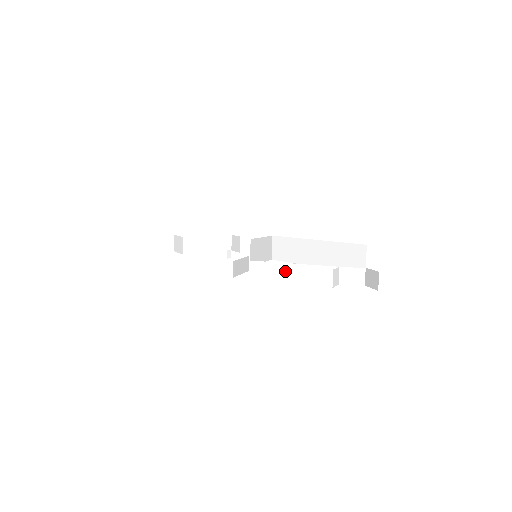
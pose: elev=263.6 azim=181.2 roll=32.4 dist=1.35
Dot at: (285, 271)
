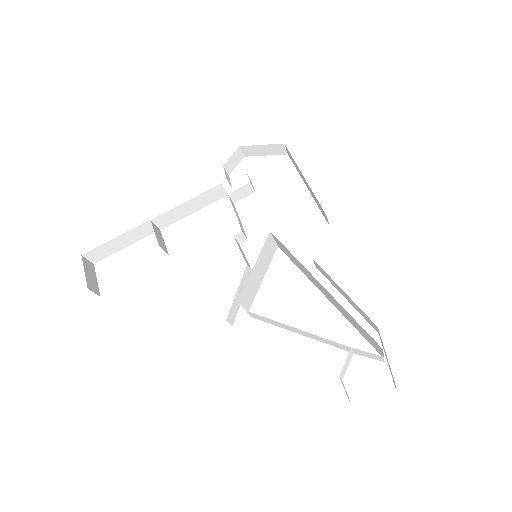
Dot at: (289, 328)
